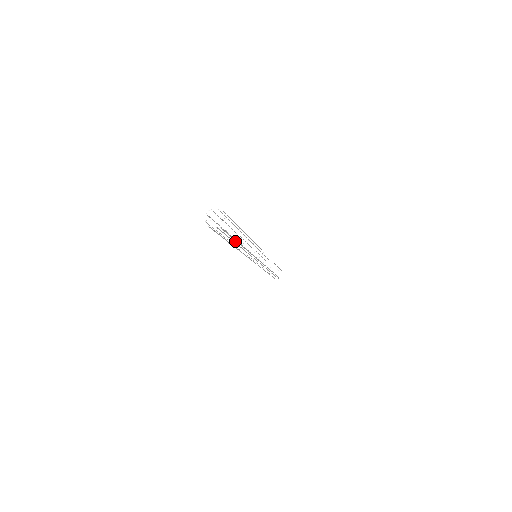
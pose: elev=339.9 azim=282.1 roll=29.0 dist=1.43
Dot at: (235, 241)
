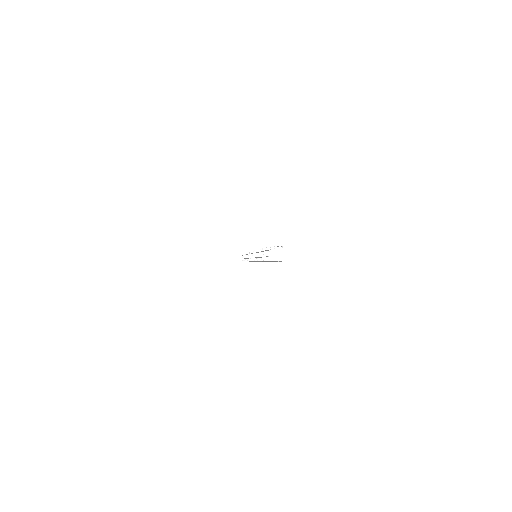
Dot at: occluded
